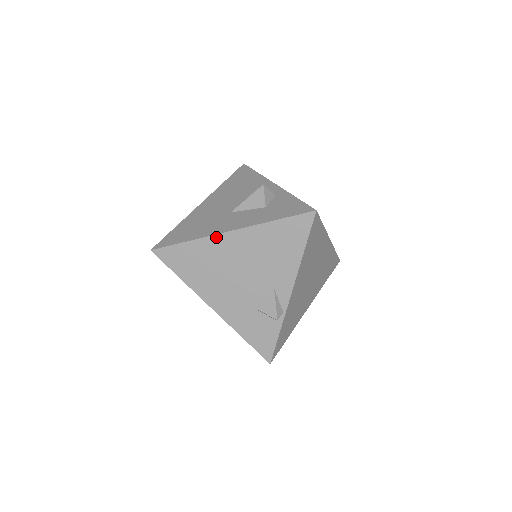
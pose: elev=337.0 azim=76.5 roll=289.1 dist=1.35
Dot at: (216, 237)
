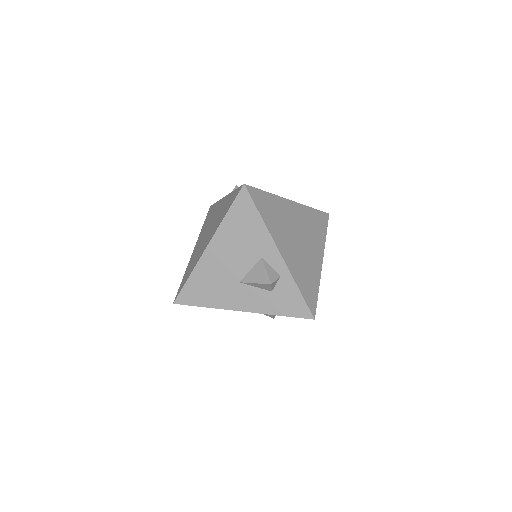
Dot at: occluded
